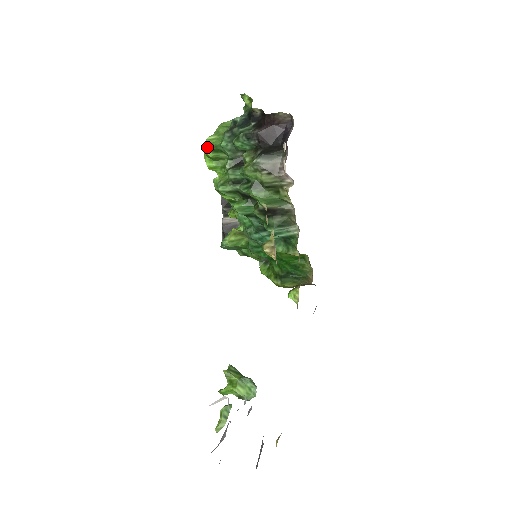
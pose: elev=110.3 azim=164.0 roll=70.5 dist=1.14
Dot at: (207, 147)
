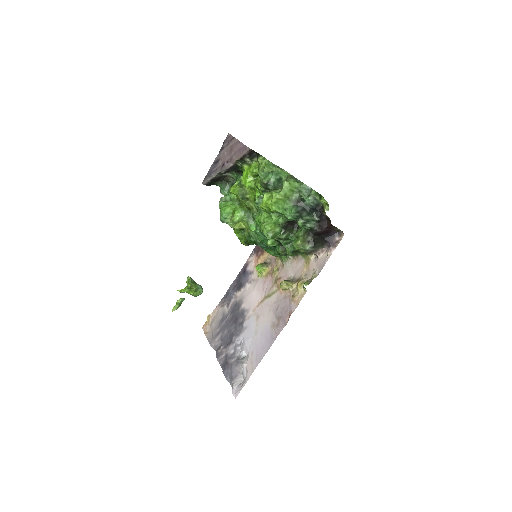
Dot at: (276, 211)
